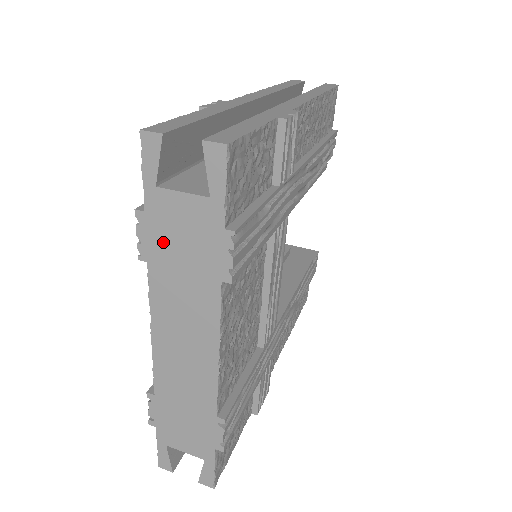
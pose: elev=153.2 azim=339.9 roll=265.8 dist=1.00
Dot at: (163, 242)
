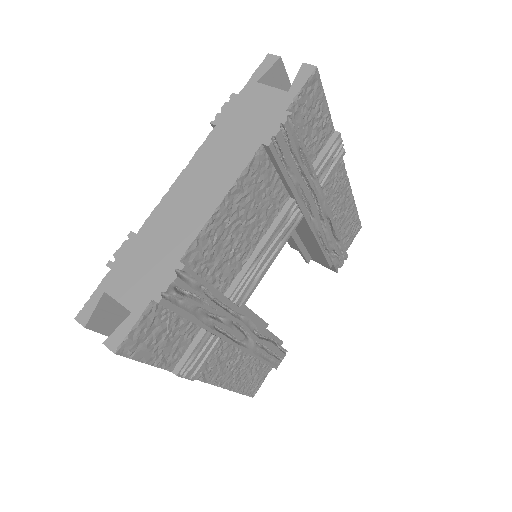
Dot at: (237, 114)
